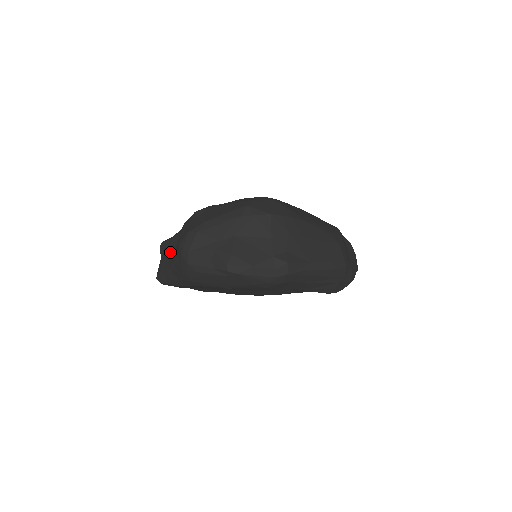
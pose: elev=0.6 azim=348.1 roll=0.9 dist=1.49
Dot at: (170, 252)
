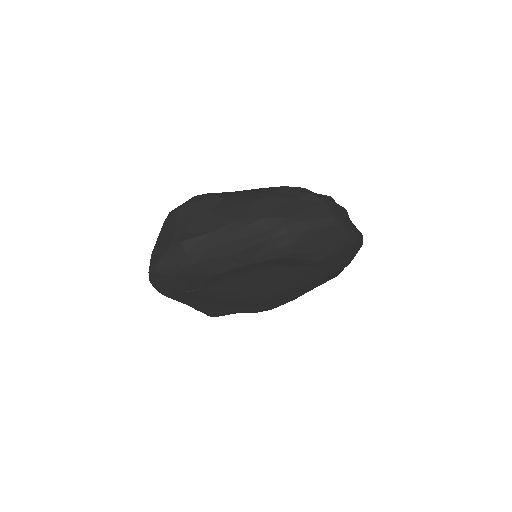
Dot at: occluded
